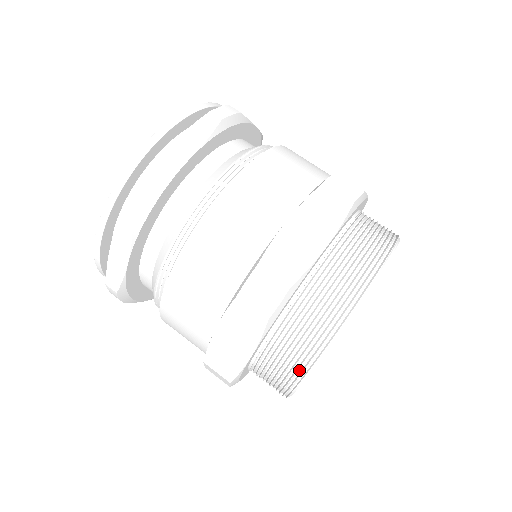
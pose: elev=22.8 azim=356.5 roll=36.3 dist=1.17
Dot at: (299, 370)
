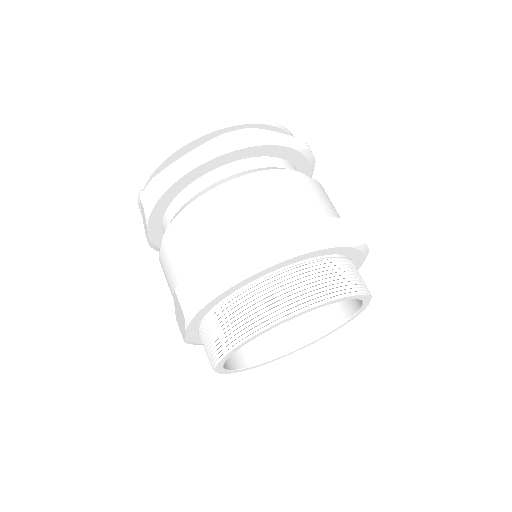
Dot at: (268, 318)
